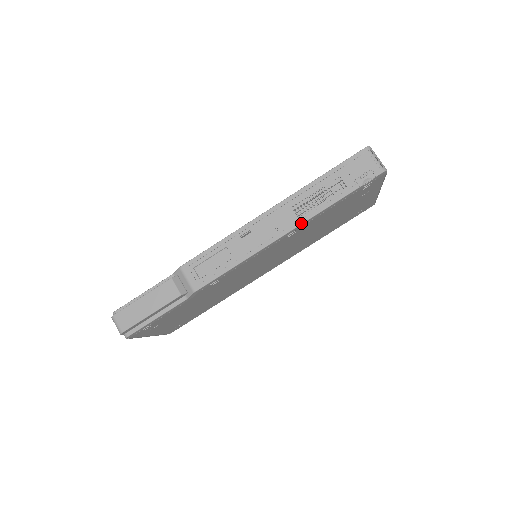
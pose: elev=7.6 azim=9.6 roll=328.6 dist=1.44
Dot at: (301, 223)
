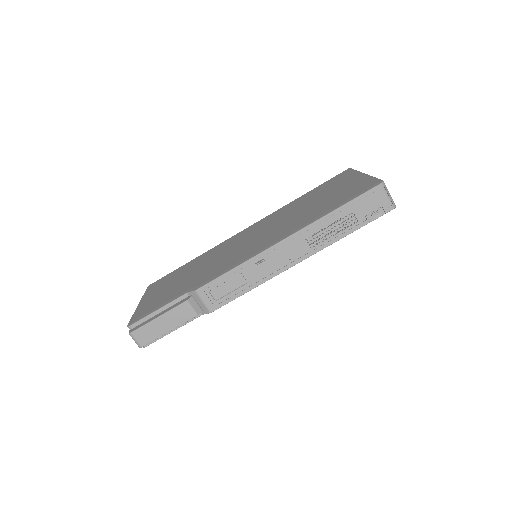
Dot at: (313, 254)
